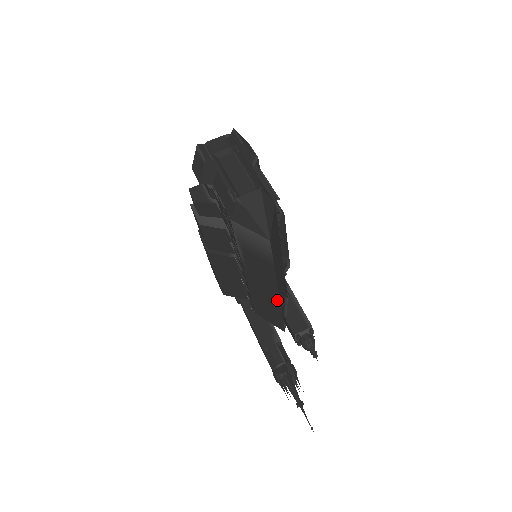
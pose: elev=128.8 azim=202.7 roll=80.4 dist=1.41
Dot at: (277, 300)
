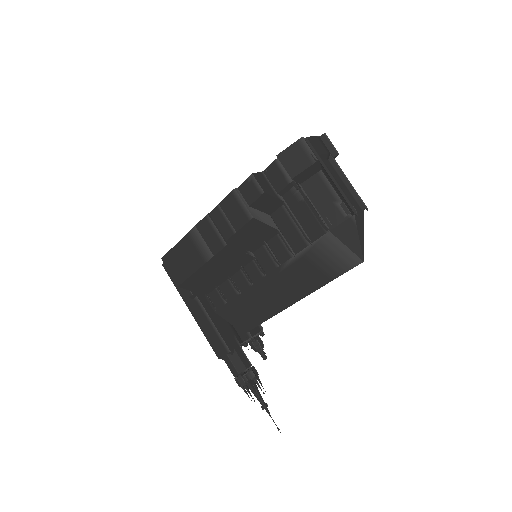
Dot at: (283, 307)
